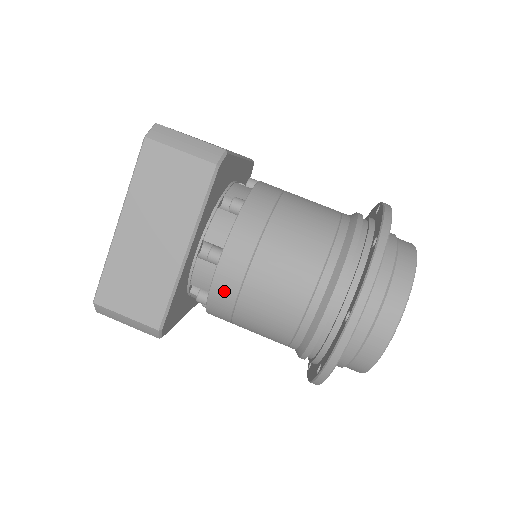
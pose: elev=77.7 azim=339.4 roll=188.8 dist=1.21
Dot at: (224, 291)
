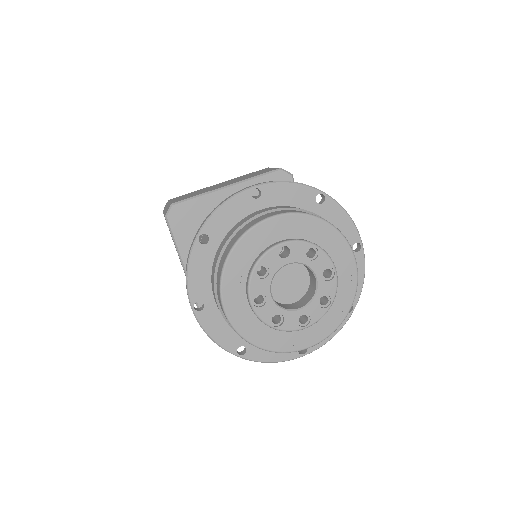
Dot at: occluded
